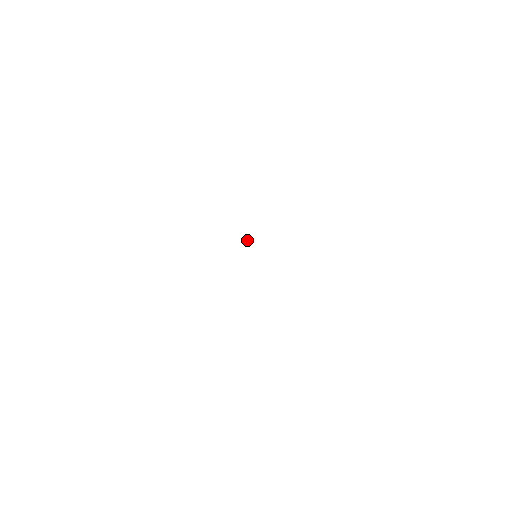
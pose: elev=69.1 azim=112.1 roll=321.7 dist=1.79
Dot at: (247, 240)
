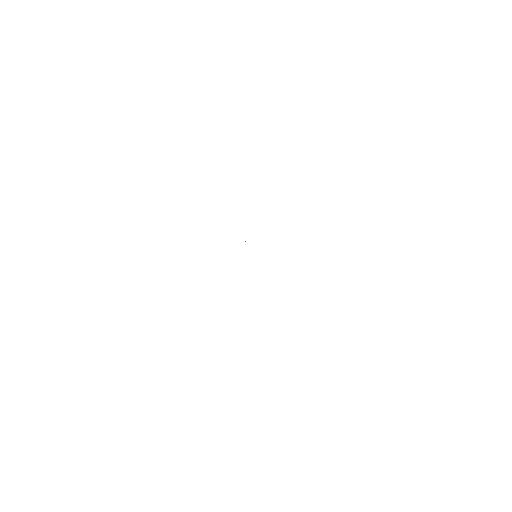
Dot at: occluded
